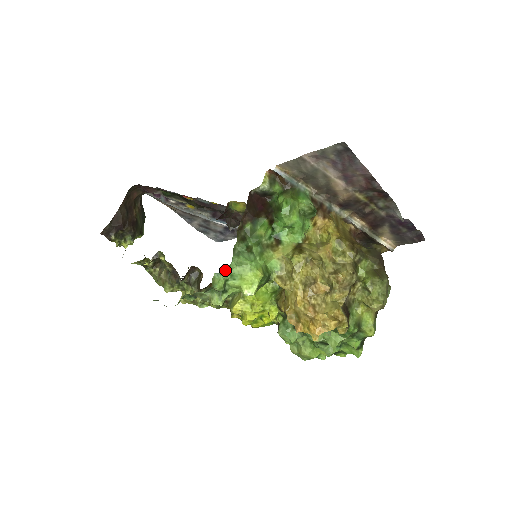
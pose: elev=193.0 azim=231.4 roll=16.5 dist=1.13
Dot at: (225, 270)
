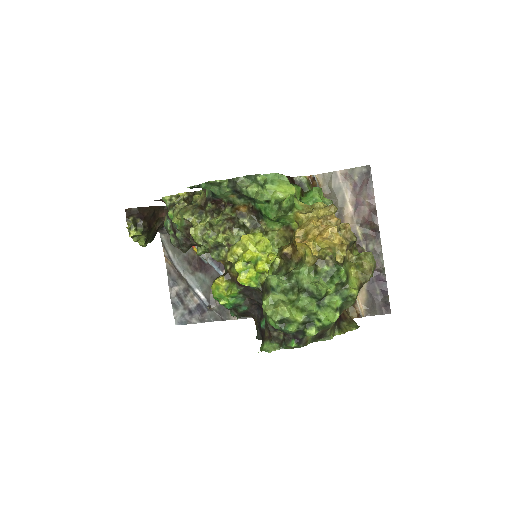
Dot at: (270, 175)
